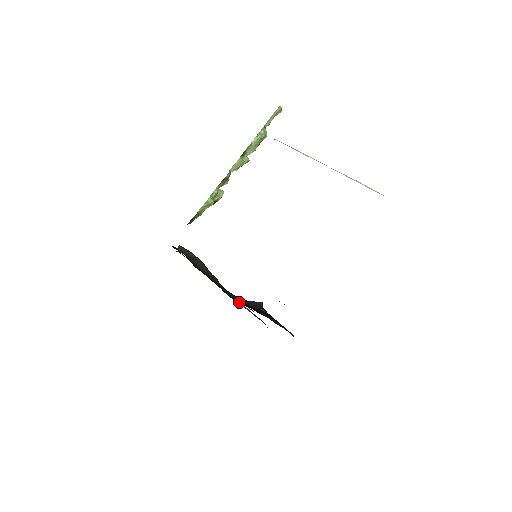
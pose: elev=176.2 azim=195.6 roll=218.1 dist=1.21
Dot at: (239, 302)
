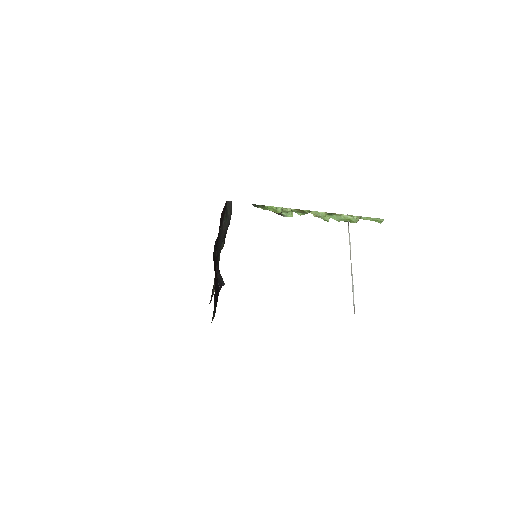
Dot at: (214, 260)
